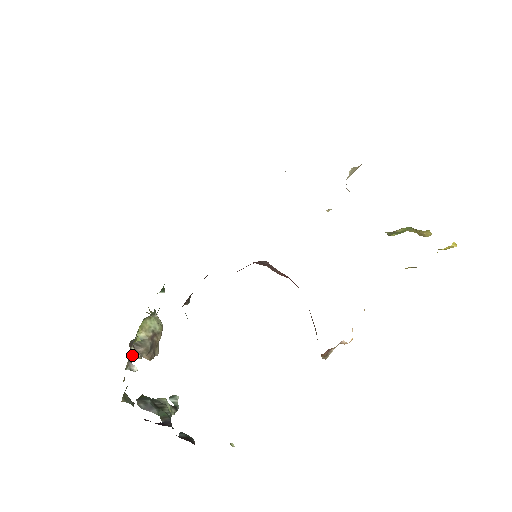
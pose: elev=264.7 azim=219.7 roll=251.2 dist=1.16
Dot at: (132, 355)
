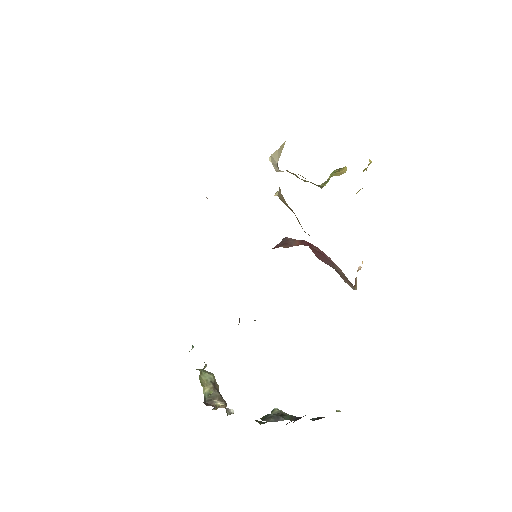
Dot at: (218, 406)
